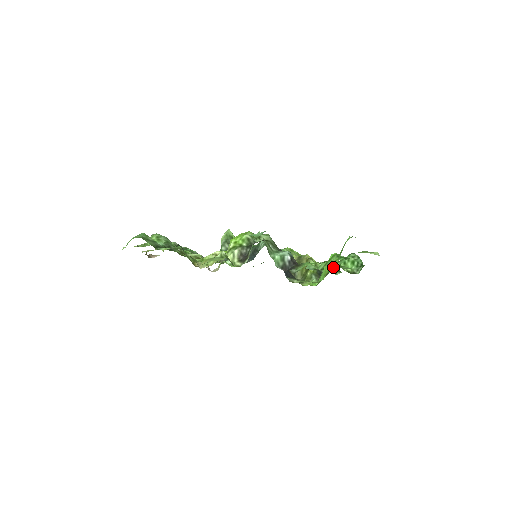
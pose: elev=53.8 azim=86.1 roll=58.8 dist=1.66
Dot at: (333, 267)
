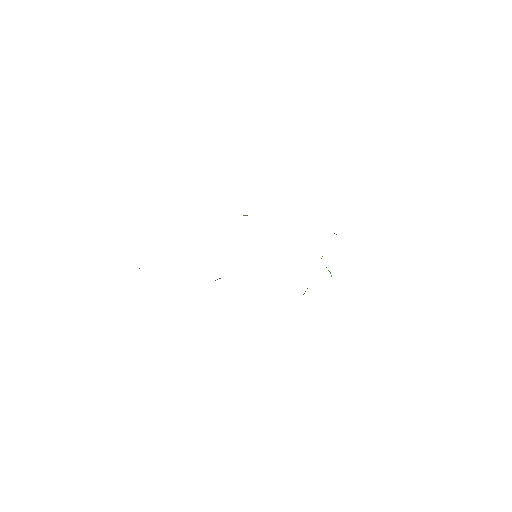
Dot at: occluded
